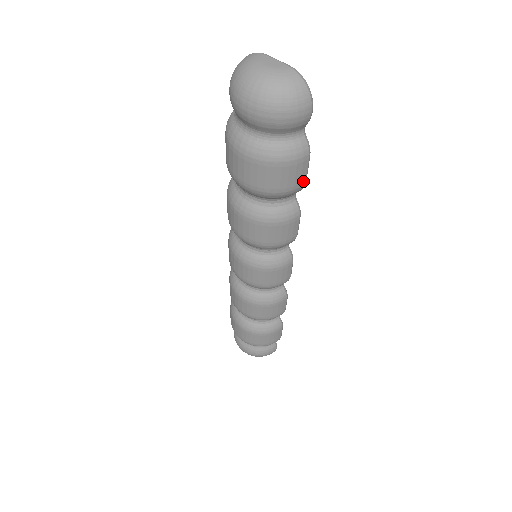
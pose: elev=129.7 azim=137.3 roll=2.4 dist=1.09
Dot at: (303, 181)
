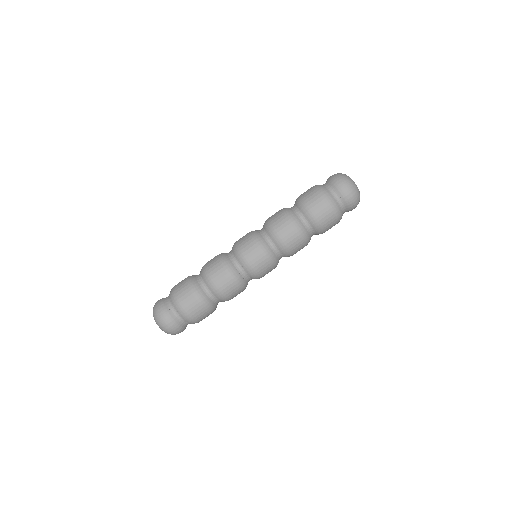
Dot at: occluded
